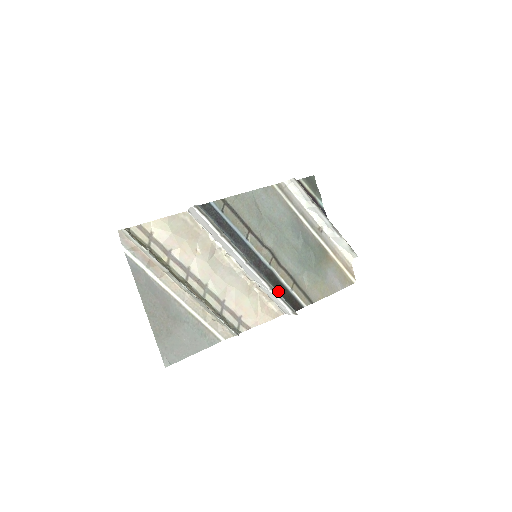
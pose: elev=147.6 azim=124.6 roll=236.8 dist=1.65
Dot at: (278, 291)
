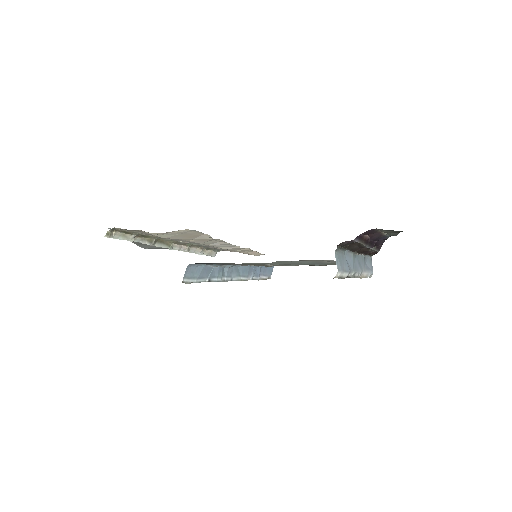
Dot at: occluded
